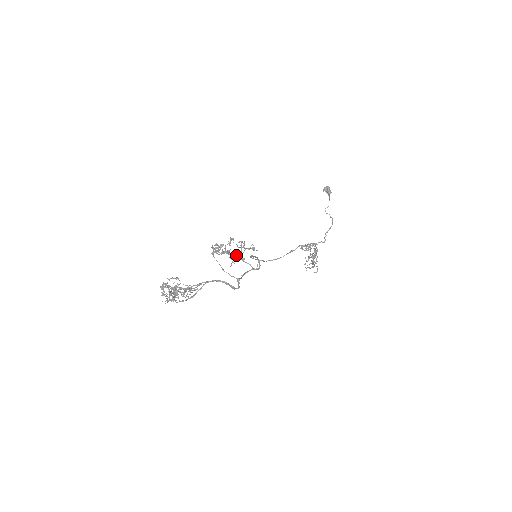
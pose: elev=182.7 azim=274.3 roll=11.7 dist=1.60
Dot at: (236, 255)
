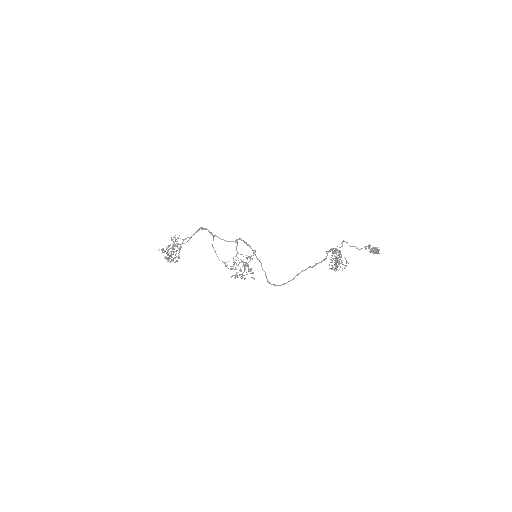
Dot at: (244, 267)
